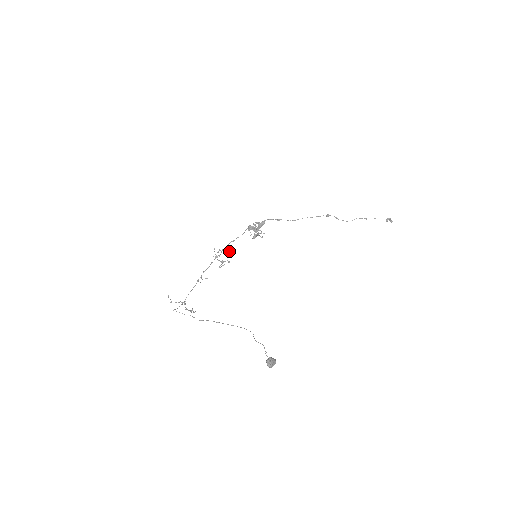
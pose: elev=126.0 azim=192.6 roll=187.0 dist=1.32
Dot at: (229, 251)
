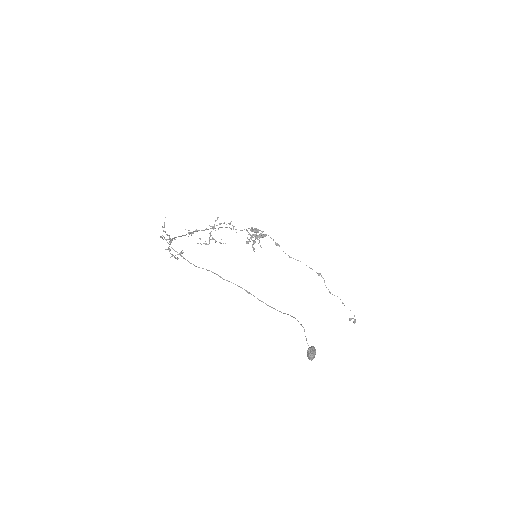
Dot at: occluded
